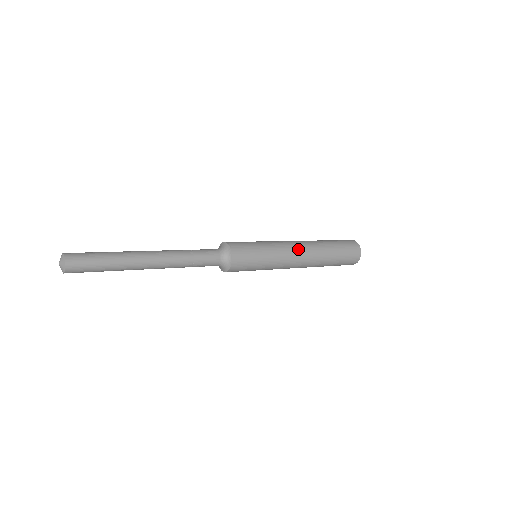
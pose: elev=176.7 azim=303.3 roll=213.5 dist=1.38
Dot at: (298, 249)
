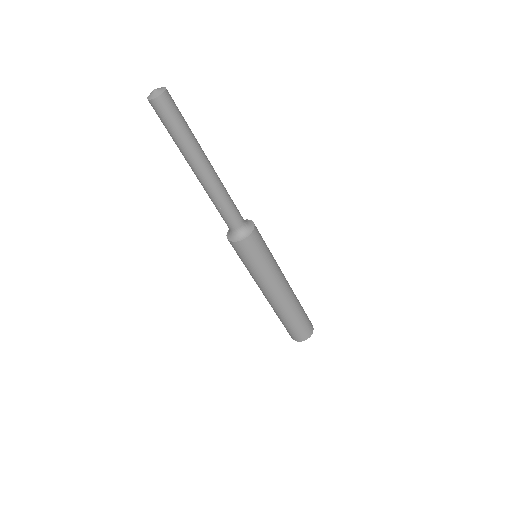
Dot at: occluded
